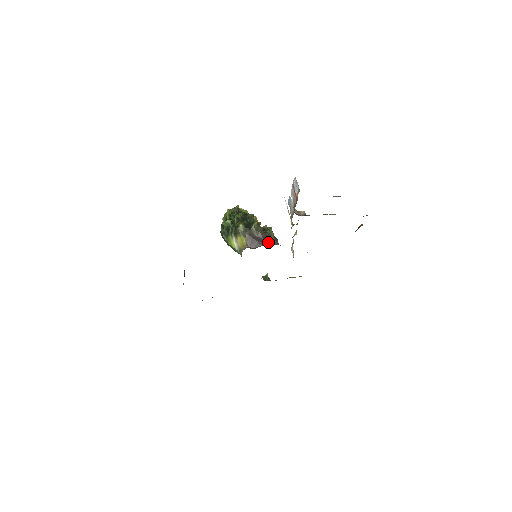
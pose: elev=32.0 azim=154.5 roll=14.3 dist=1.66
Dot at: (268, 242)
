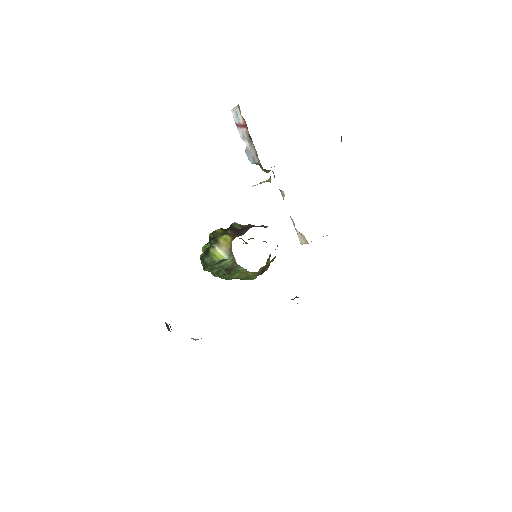
Dot at: occluded
